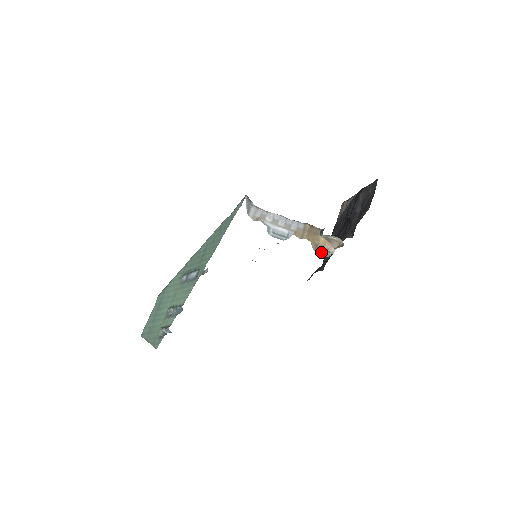
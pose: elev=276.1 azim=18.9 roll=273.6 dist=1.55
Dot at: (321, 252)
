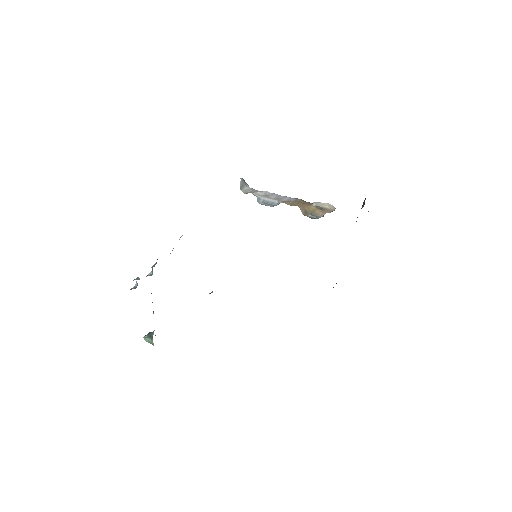
Dot at: (311, 216)
